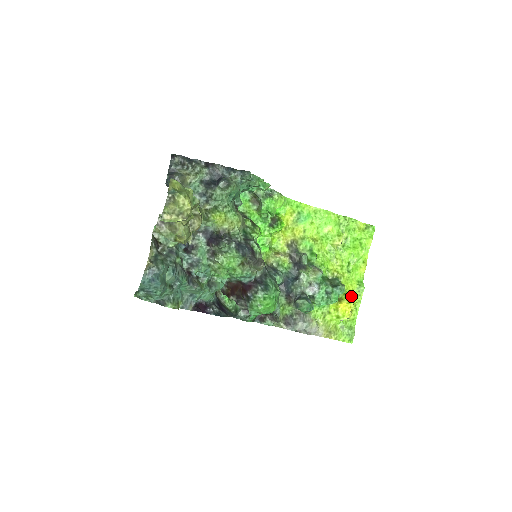
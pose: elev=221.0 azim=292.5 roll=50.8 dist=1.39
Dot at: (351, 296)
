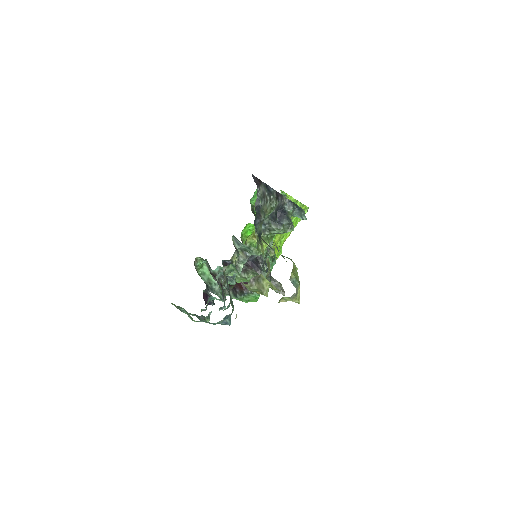
Dot at: occluded
